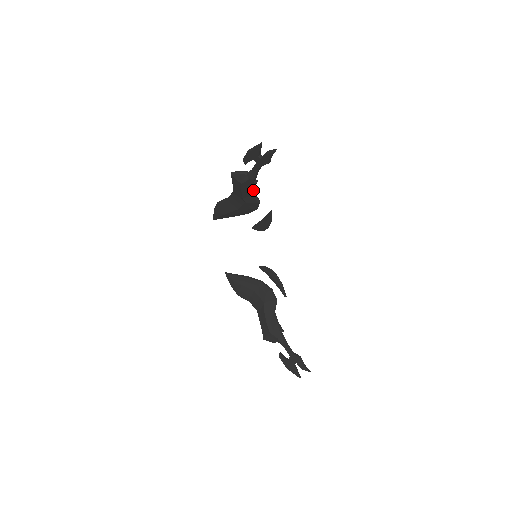
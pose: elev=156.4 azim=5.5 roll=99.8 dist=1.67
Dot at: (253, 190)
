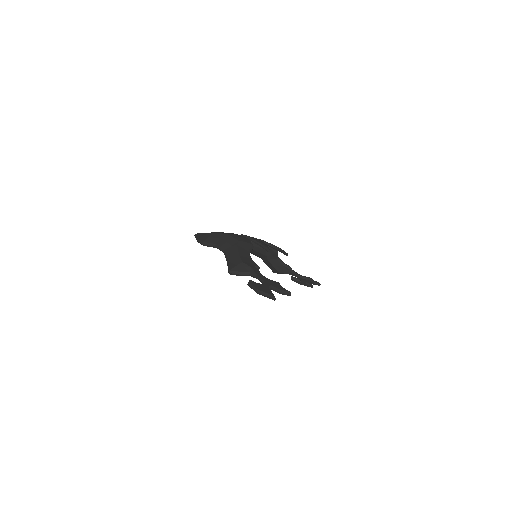
Dot at: occluded
